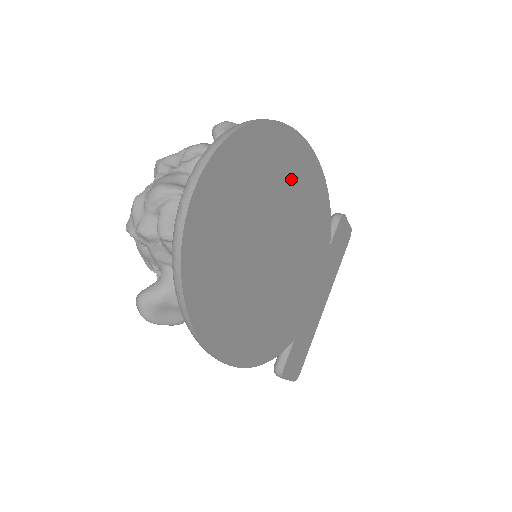
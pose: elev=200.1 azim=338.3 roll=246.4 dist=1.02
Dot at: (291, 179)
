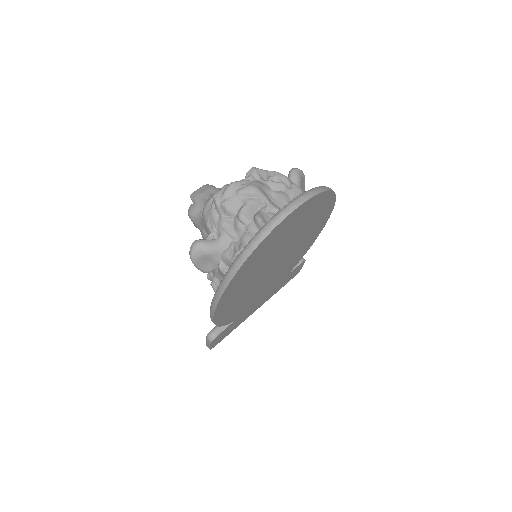
Dot at: (313, 226)
